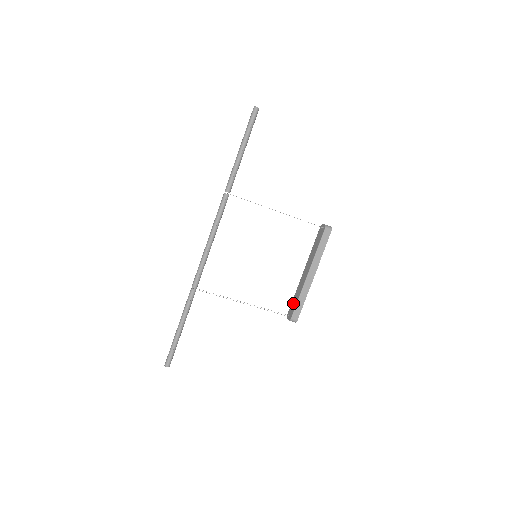
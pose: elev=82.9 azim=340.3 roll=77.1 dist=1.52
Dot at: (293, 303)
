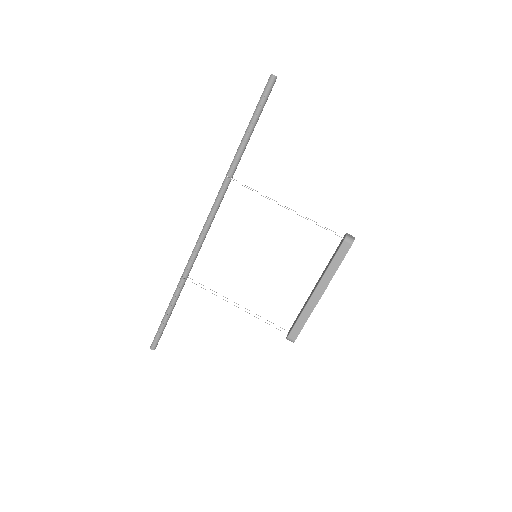
Dot at: occluded
